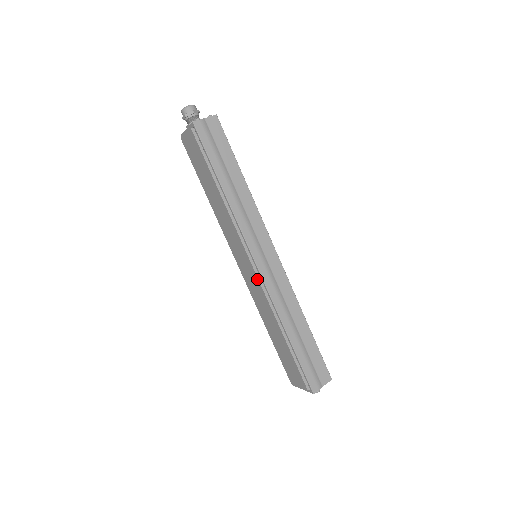
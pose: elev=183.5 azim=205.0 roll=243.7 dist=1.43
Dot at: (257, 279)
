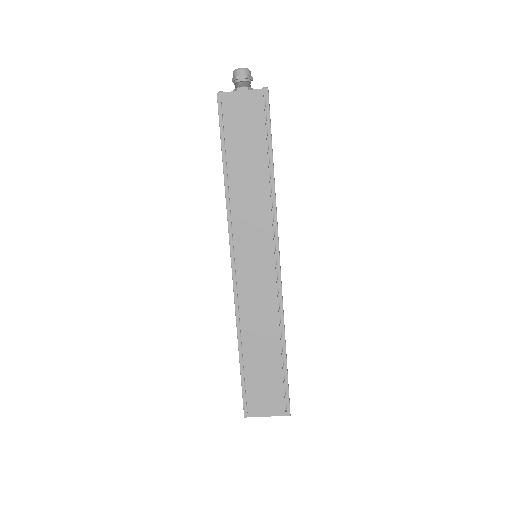
Dot at: (274, 278)
